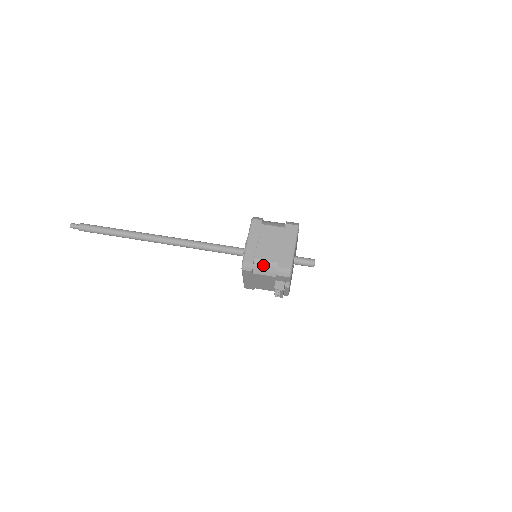
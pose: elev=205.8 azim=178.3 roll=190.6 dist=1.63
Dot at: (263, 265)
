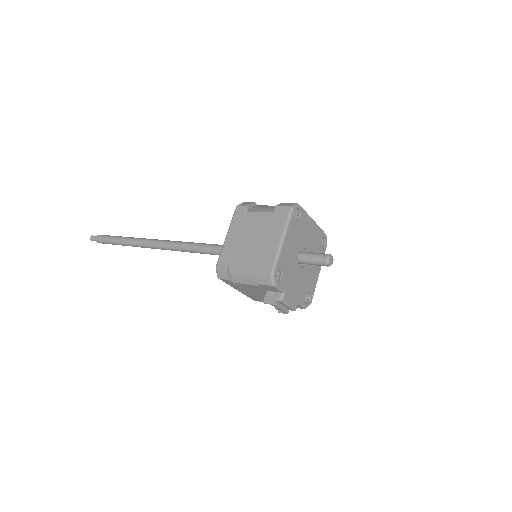
Dot at: (240, 270)
